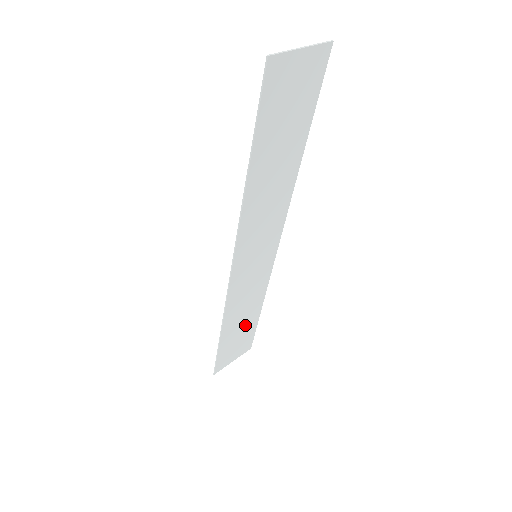
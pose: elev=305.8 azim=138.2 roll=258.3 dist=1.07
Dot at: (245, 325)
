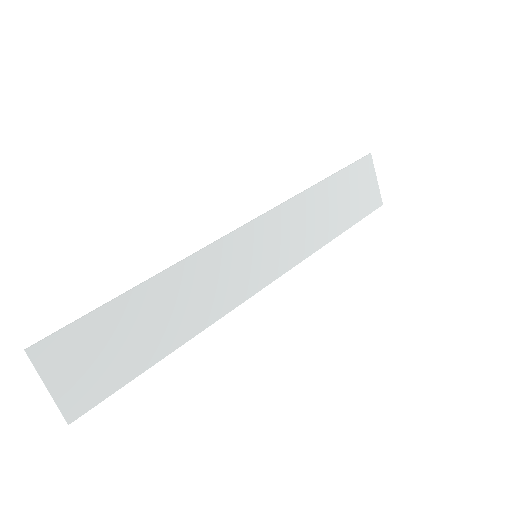
Dot at: (145, 338)
